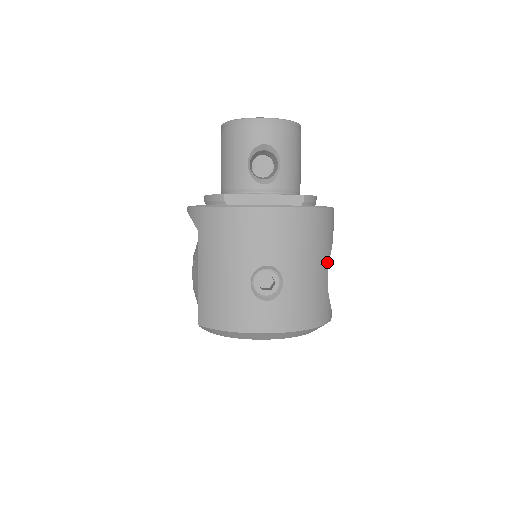
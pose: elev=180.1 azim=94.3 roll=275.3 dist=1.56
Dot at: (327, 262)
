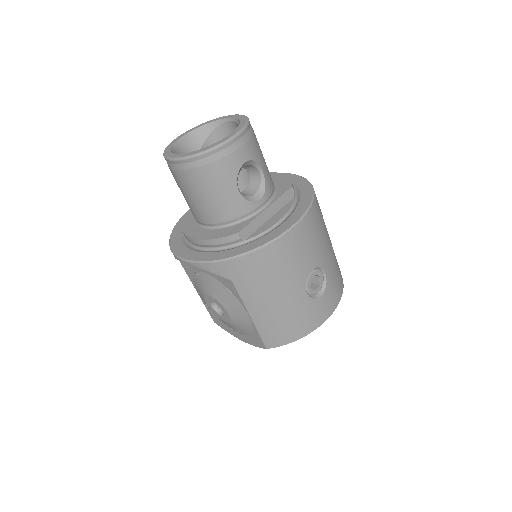
Dot at: occluded
